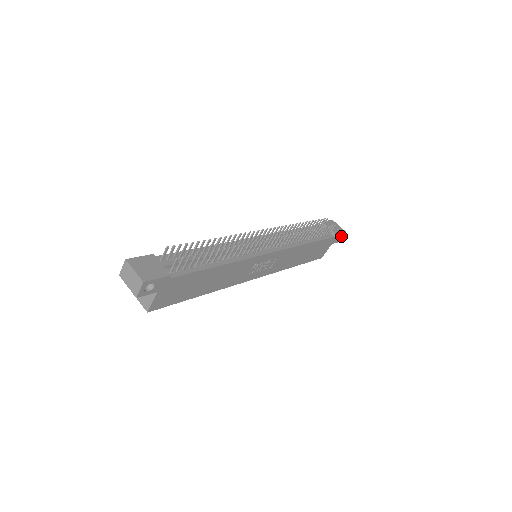
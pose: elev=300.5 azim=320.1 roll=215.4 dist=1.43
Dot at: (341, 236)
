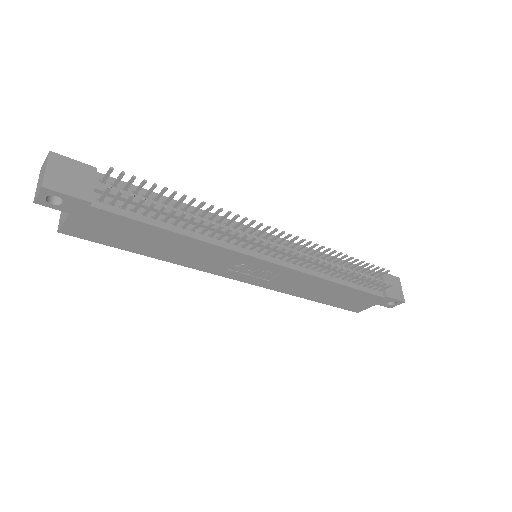
Dot at: (396, 302)
